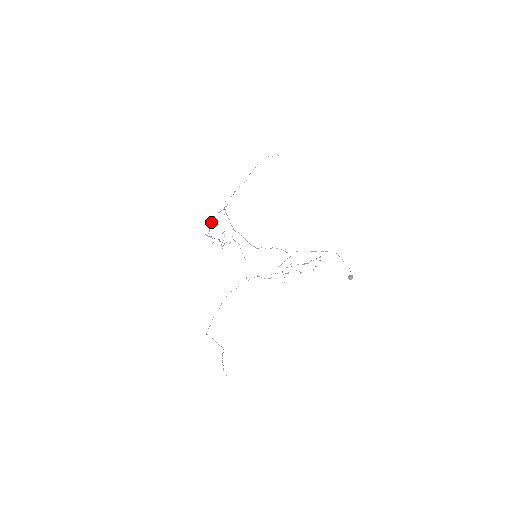
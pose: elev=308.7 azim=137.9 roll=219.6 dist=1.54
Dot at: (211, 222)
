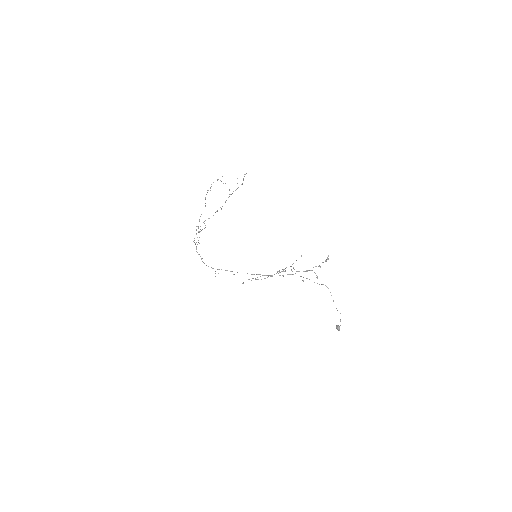
Dot at: occluded
